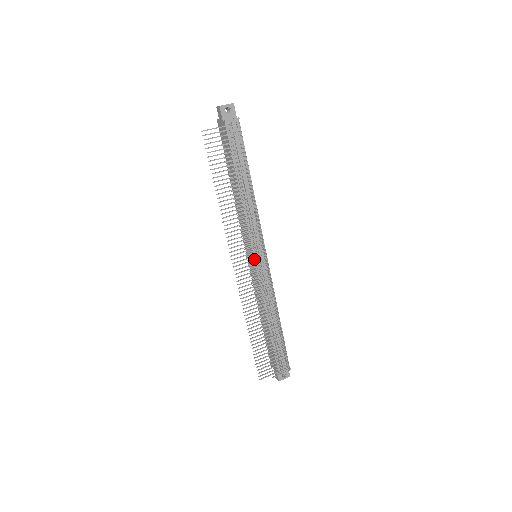
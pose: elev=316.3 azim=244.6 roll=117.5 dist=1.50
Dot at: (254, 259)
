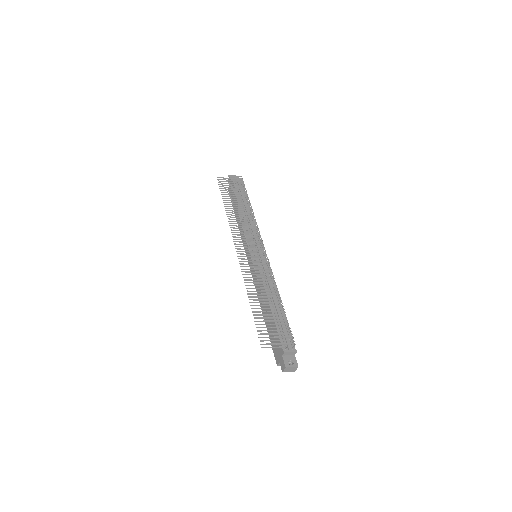
Dot at: (254, 250)
